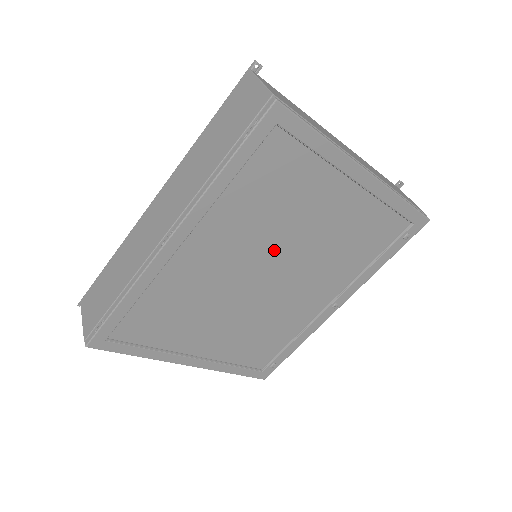
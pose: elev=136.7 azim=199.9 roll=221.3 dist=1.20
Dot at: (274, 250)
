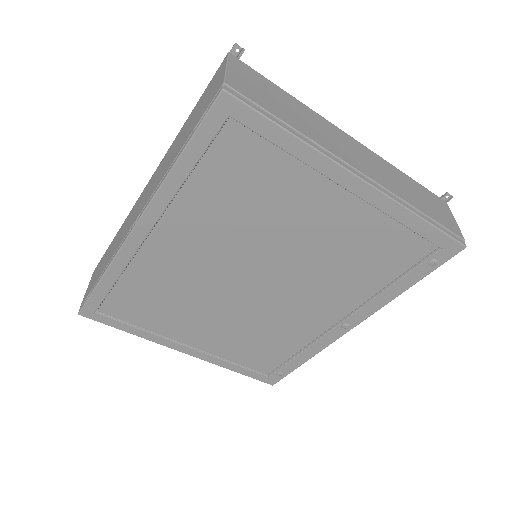
Dot at: (257, 253)
